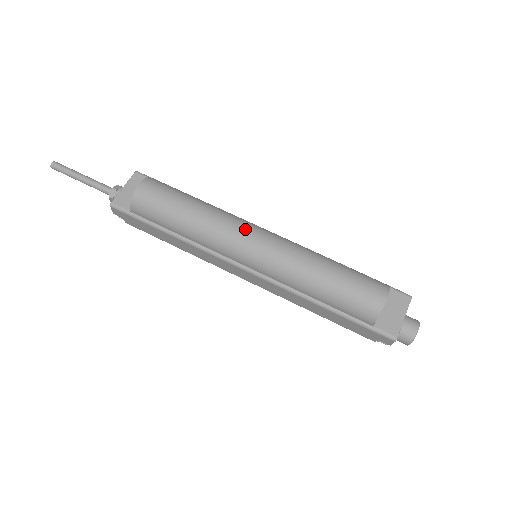
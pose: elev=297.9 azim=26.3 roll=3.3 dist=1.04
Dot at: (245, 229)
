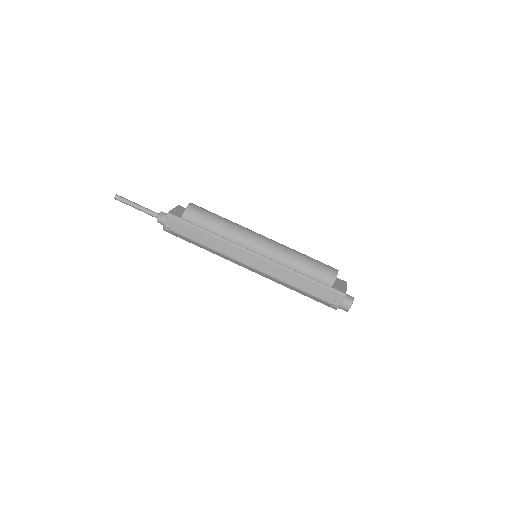
Dot at: occluded
